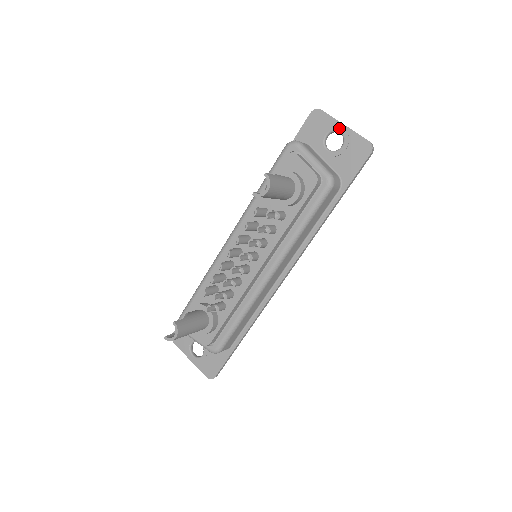
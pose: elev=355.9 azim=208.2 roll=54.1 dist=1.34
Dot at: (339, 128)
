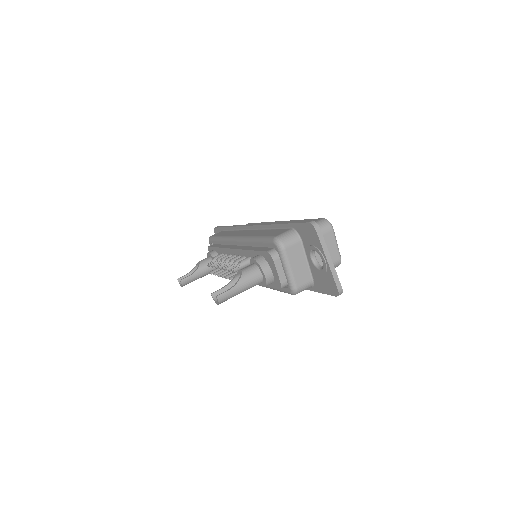
Dot at: (322, 258)
